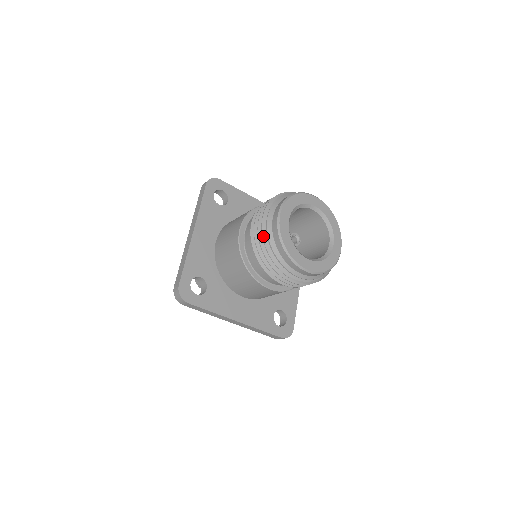
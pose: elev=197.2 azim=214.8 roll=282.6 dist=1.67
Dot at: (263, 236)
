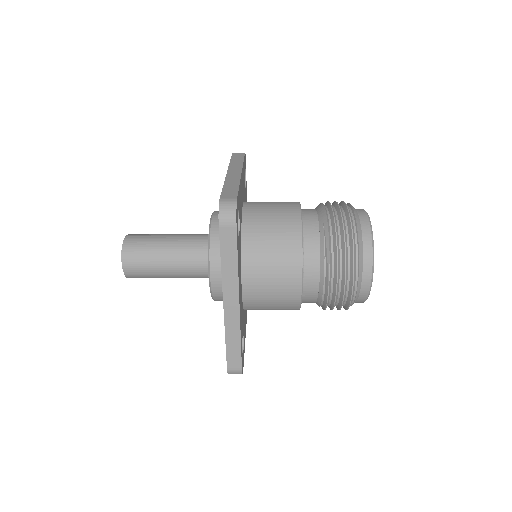
Dot at: occluded
